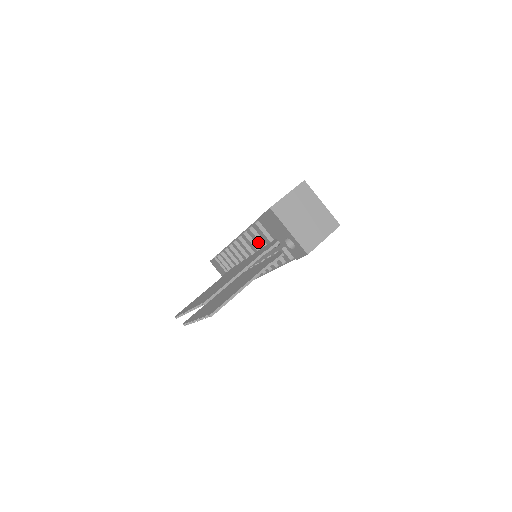
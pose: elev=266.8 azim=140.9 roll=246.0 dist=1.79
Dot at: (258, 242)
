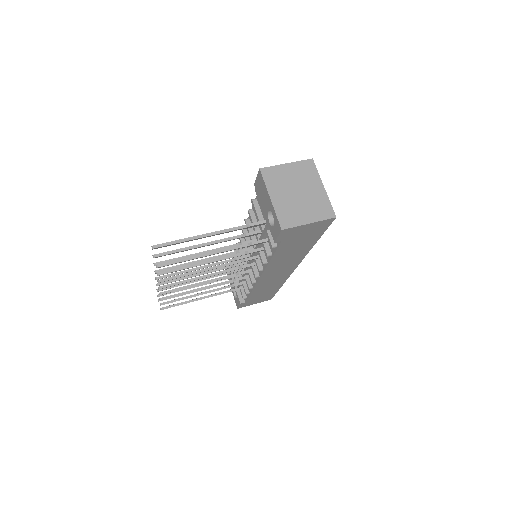
Dot at: (253, 227)
